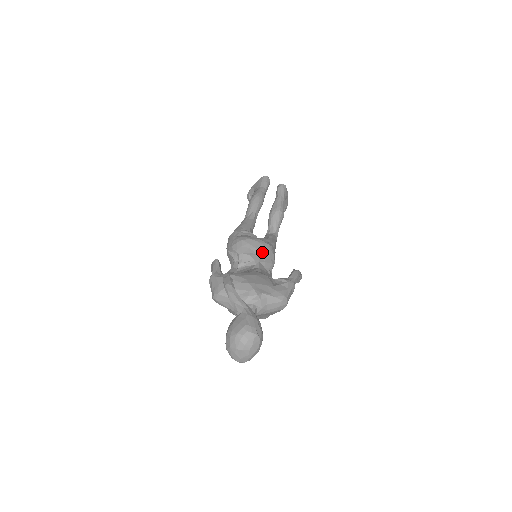
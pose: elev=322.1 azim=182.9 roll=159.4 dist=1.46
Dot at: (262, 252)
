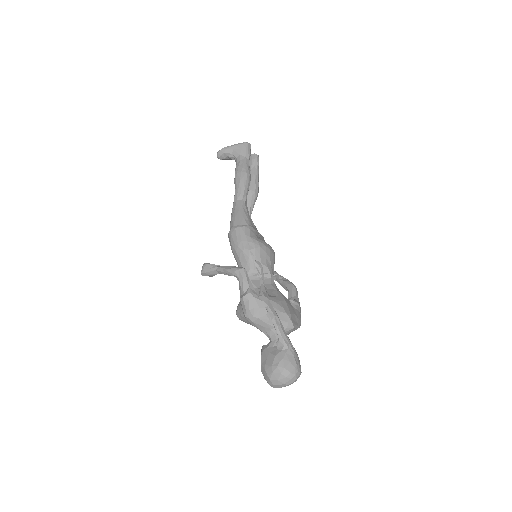
Dot at: (273, 262)
